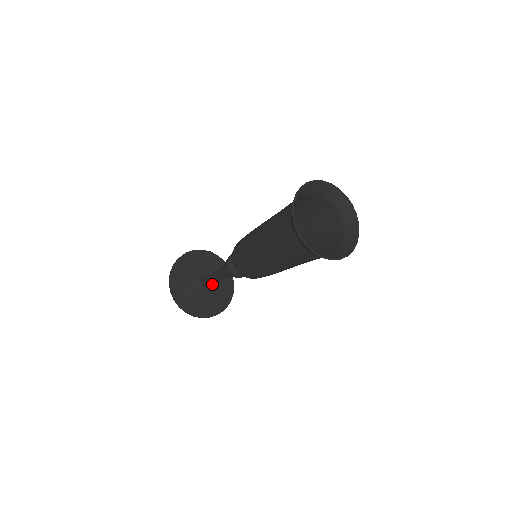
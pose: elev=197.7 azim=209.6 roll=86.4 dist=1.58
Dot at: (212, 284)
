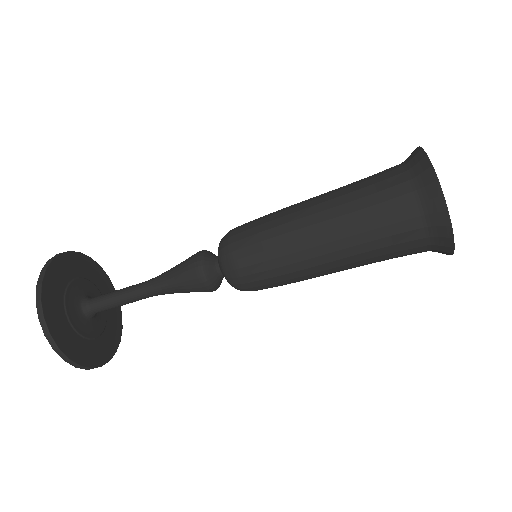
Dot at: (98, 314)
